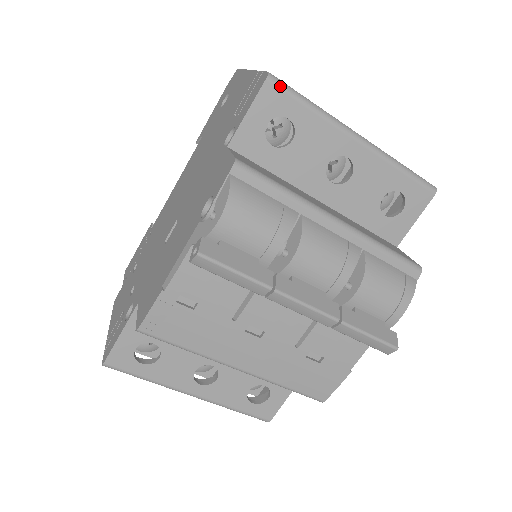
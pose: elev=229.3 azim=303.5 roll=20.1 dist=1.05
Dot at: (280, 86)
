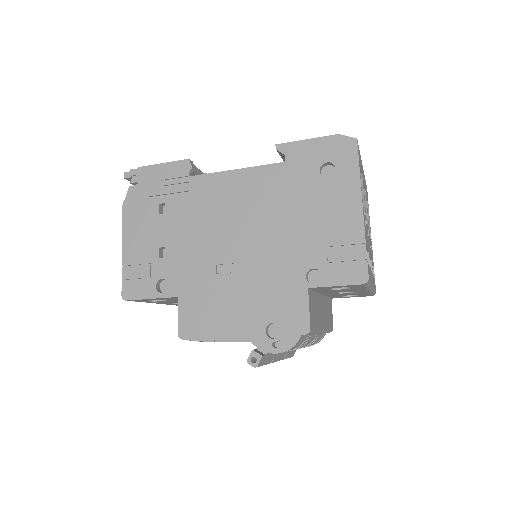
Dot at: occluded
